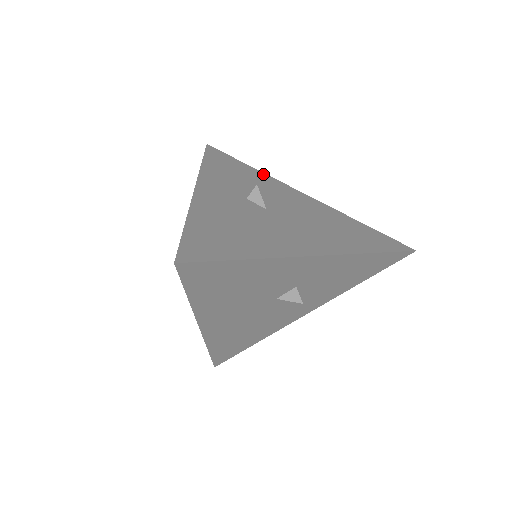
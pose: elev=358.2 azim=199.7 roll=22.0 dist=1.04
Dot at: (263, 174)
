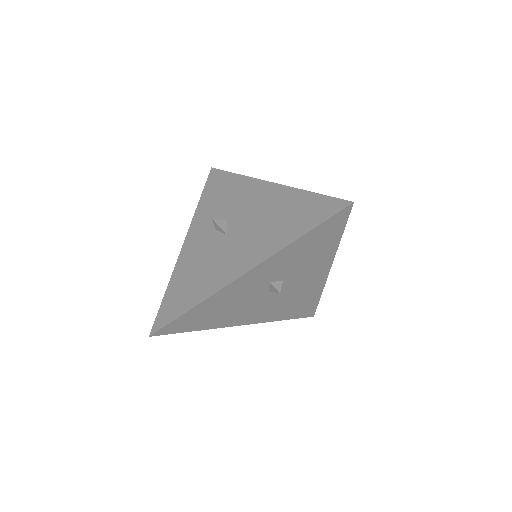
Dot at: (243, 178)
